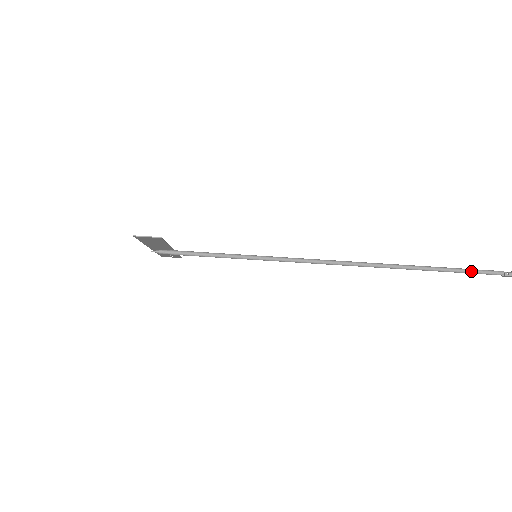
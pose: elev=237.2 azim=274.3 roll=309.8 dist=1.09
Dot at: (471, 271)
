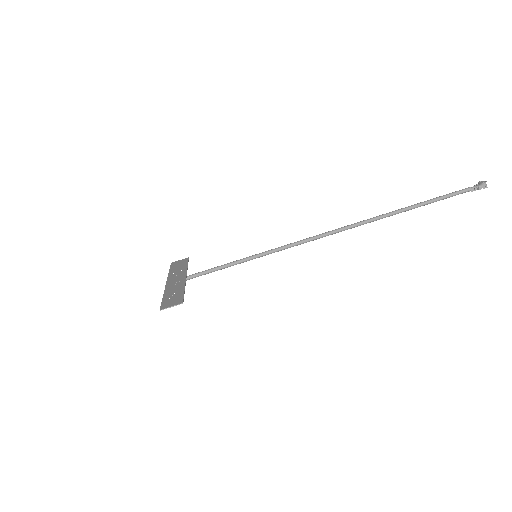
Dot at: (442, 199)
